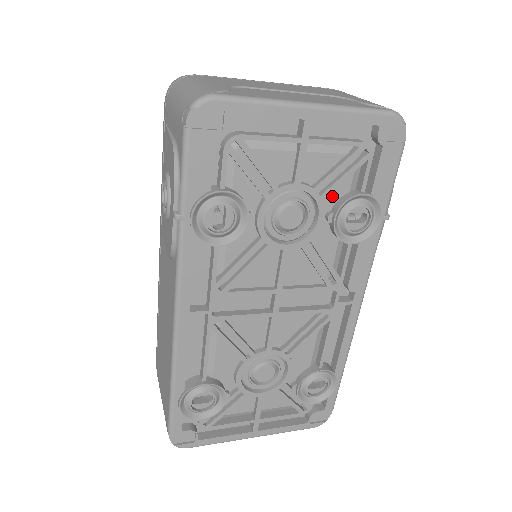
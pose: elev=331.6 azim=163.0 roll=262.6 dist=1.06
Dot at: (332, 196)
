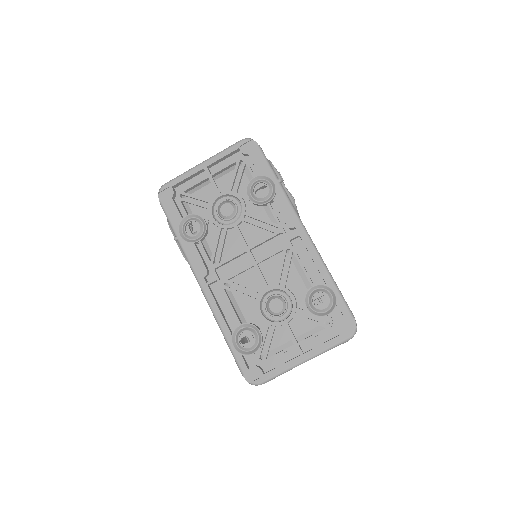
Dot at: (243, 190)
